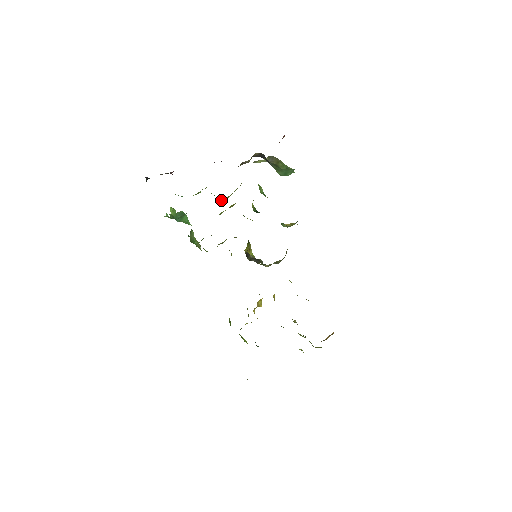
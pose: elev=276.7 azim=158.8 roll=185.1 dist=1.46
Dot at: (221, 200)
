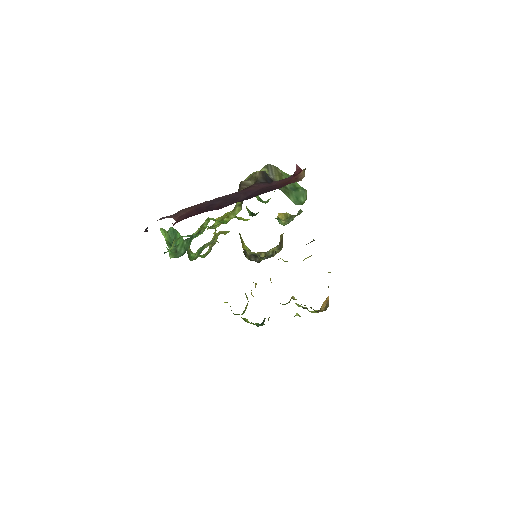
Dot at: (222, 222)
